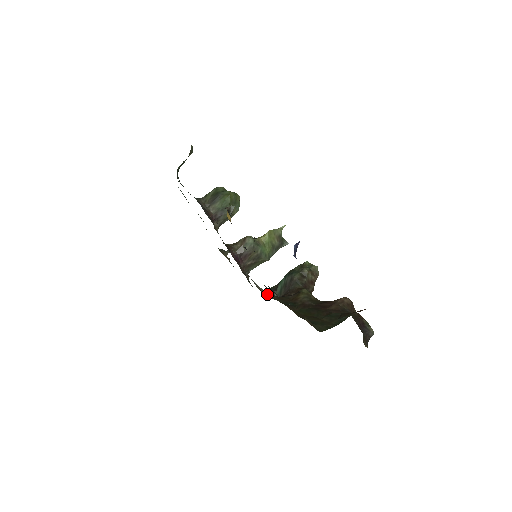
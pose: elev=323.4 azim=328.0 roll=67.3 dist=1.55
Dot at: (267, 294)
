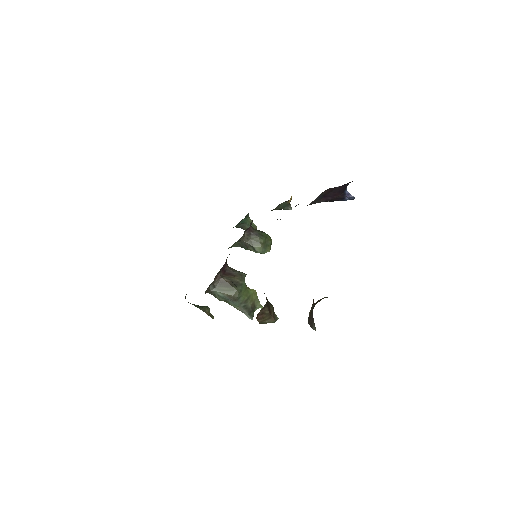
Dot at: occluded
